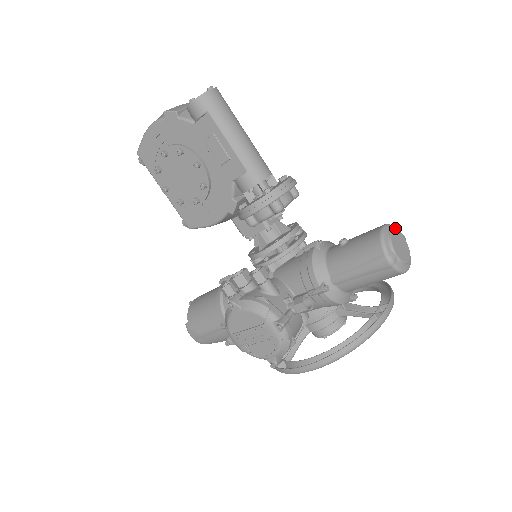
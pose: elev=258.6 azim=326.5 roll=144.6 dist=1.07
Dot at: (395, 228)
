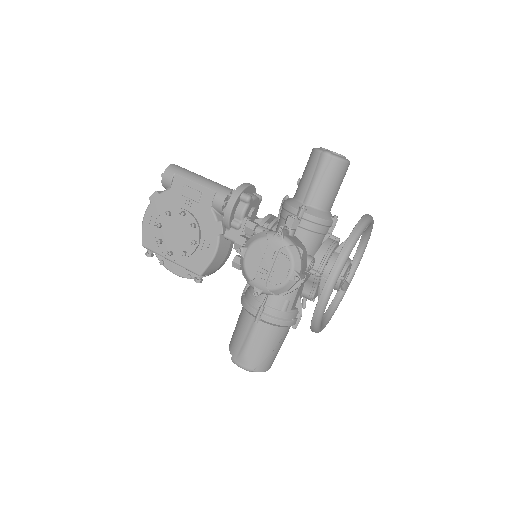
Dot at: occluded
